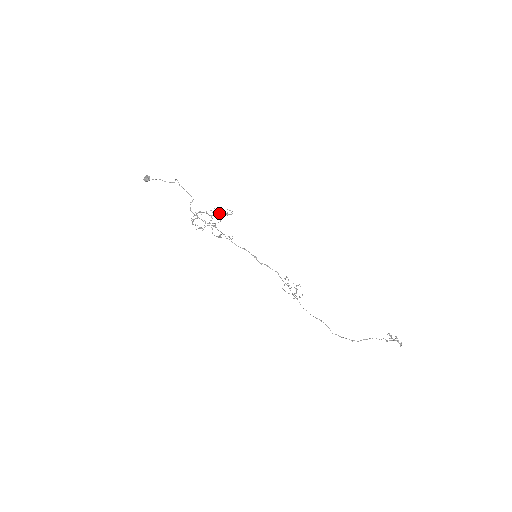
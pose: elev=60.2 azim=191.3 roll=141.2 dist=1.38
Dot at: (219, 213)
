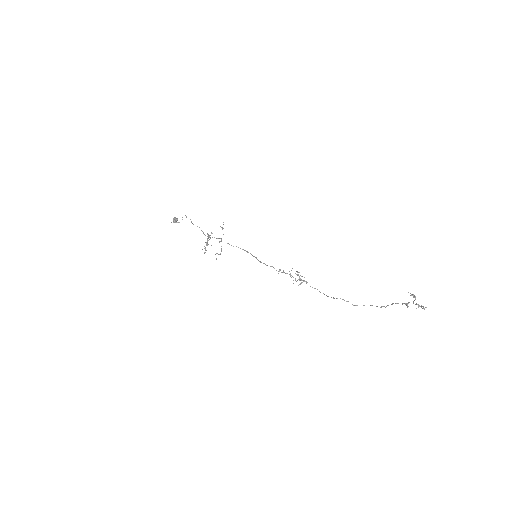
Dot at: occluded
